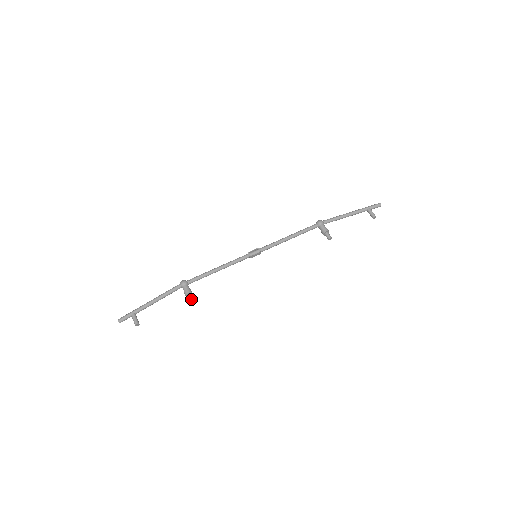
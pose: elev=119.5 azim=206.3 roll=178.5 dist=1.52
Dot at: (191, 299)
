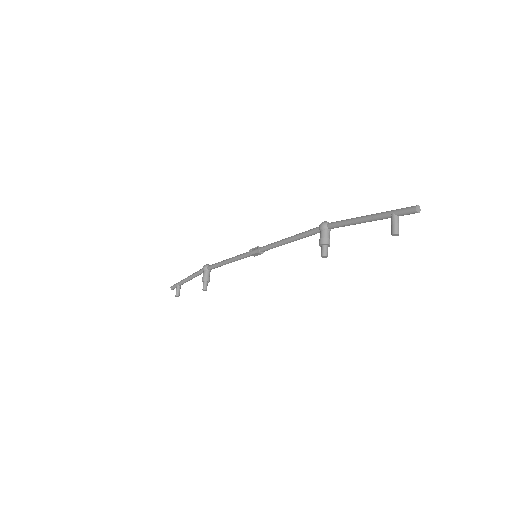
Dot at: (203, 288)
